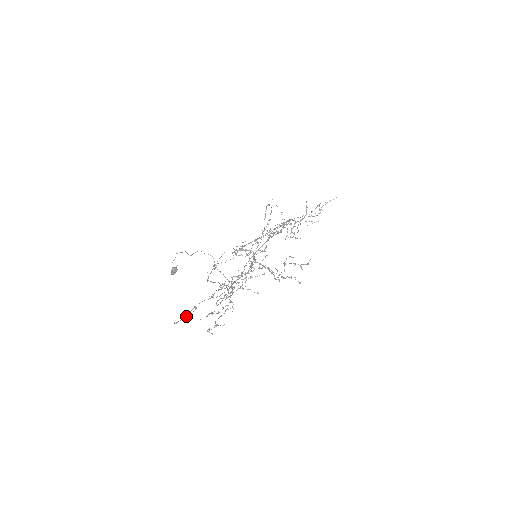
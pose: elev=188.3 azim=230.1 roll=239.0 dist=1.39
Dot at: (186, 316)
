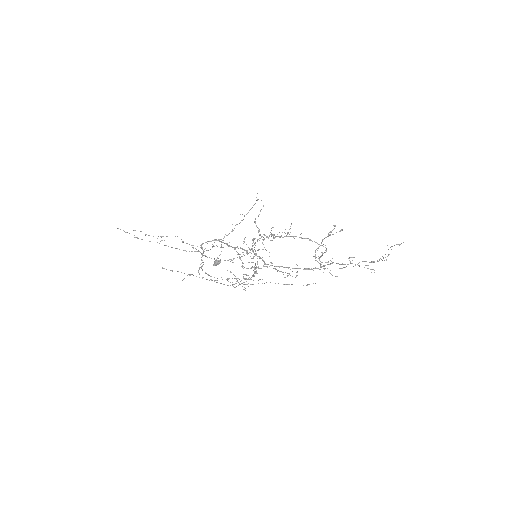
Dot at: occluded
